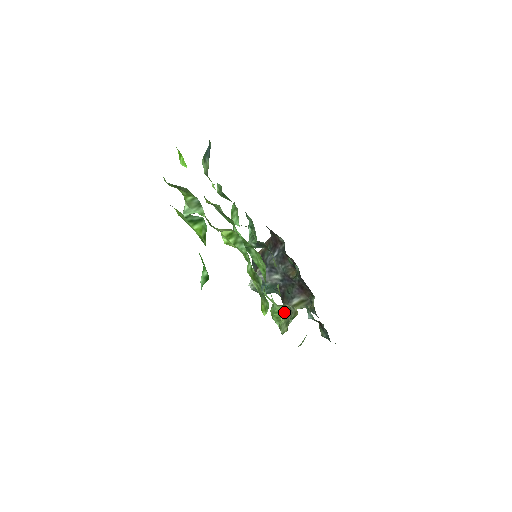
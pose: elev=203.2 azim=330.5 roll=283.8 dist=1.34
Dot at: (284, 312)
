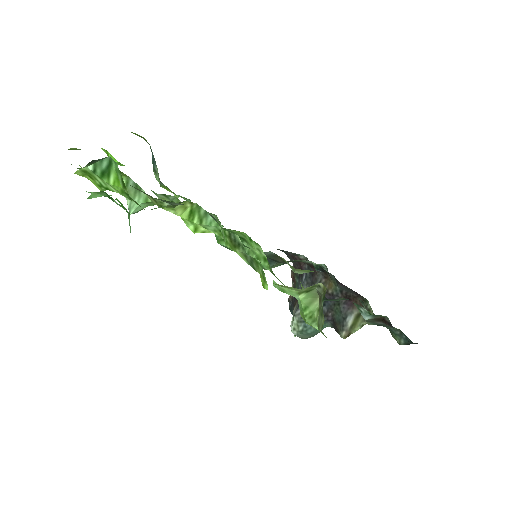
Dot at: (314, 303)
